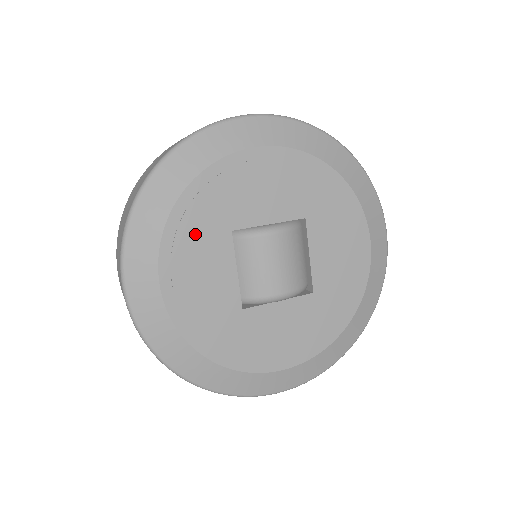
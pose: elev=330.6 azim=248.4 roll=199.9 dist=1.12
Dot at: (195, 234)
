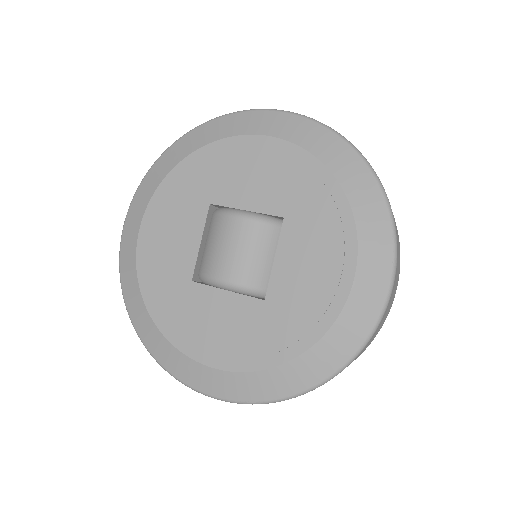
Dot at: (180, 196)
